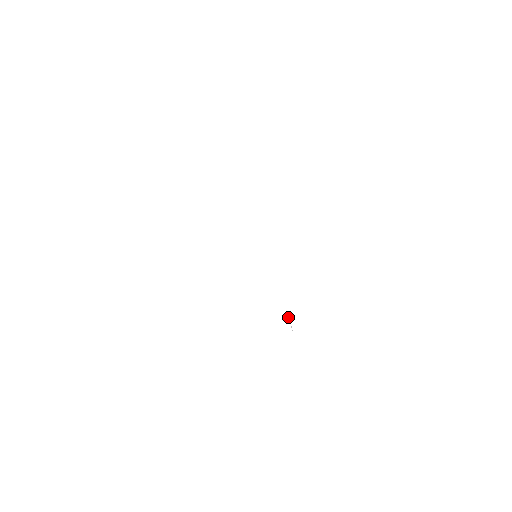
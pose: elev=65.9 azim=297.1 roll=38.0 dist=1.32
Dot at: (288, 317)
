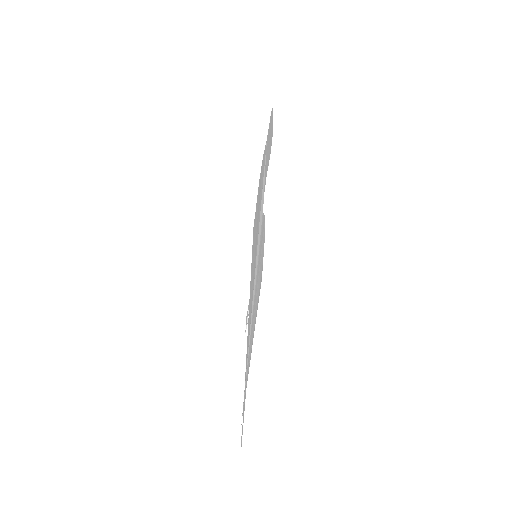
Dot at: (248, 311)
